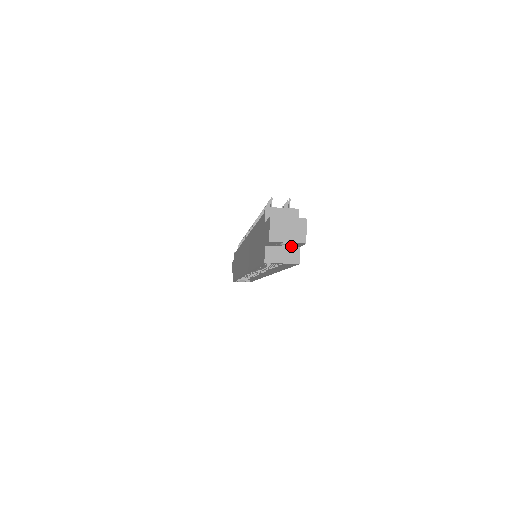
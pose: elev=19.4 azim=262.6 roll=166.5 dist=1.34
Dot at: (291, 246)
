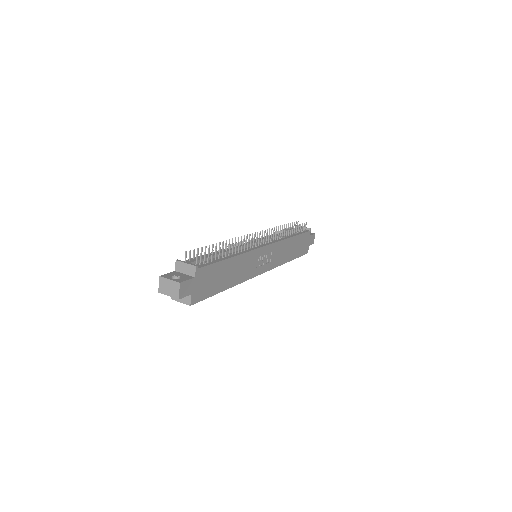
Dot at: occluded
